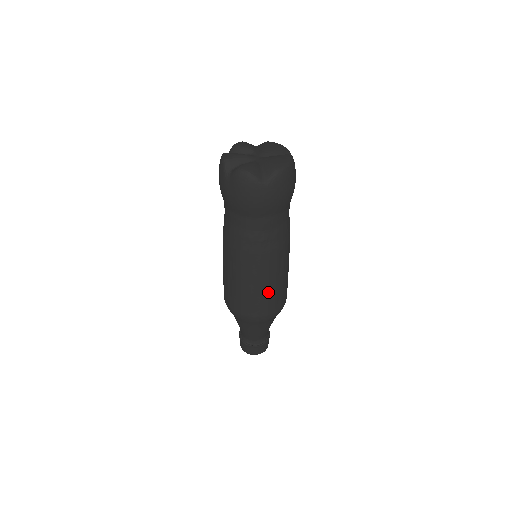
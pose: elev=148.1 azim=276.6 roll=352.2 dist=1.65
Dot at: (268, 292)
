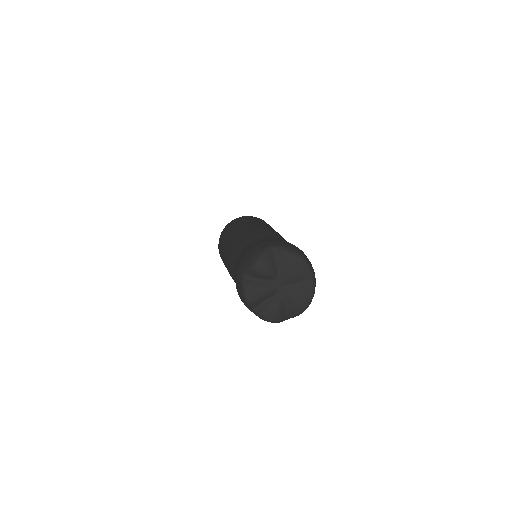
Dot at: occluded
